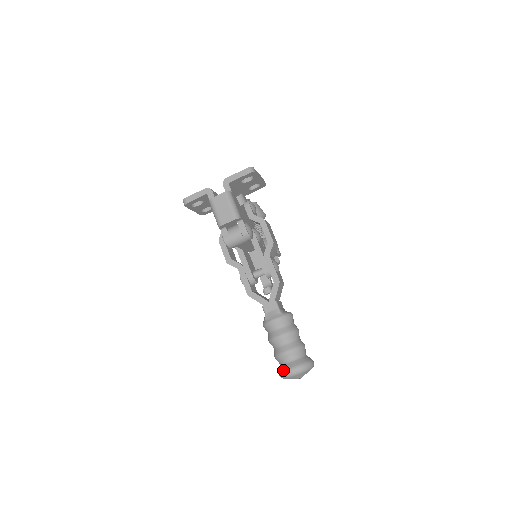
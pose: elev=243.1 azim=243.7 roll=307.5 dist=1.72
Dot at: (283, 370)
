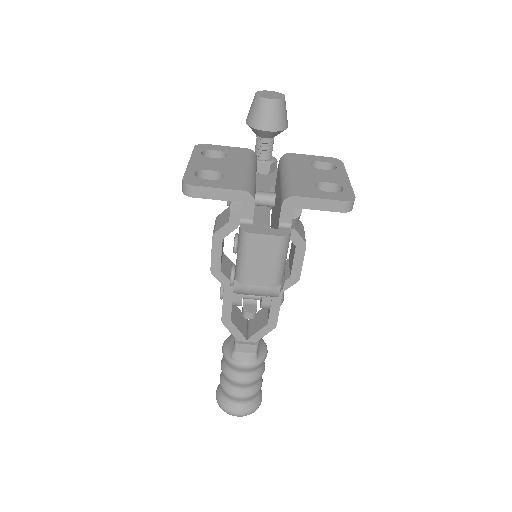
Dot at: (226, 407)
